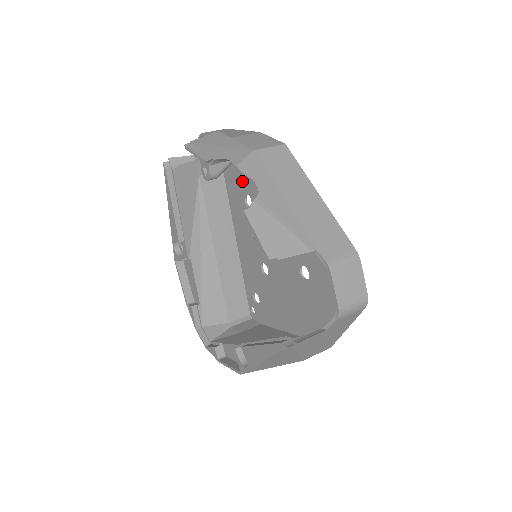
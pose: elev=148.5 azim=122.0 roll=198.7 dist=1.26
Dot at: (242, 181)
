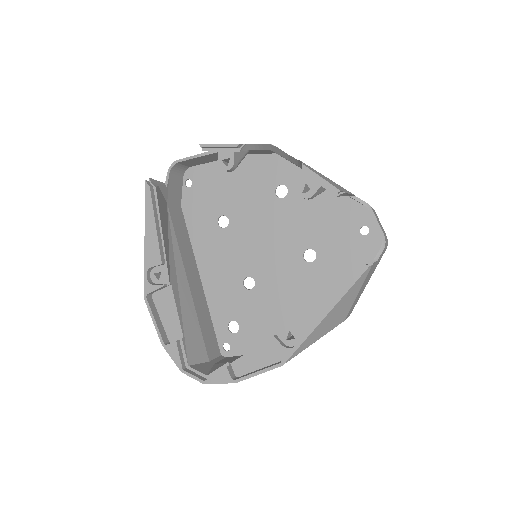
Dot at: (214, 205)
